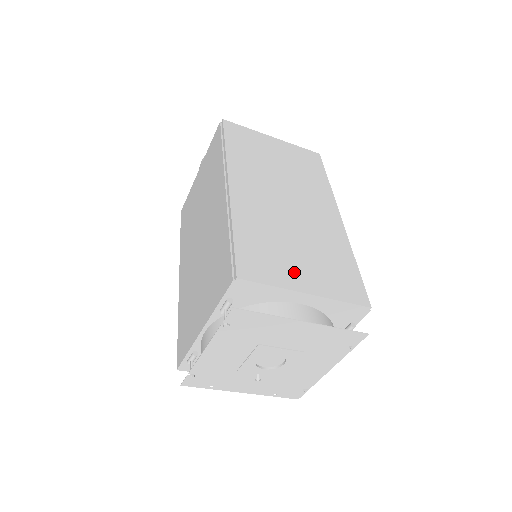
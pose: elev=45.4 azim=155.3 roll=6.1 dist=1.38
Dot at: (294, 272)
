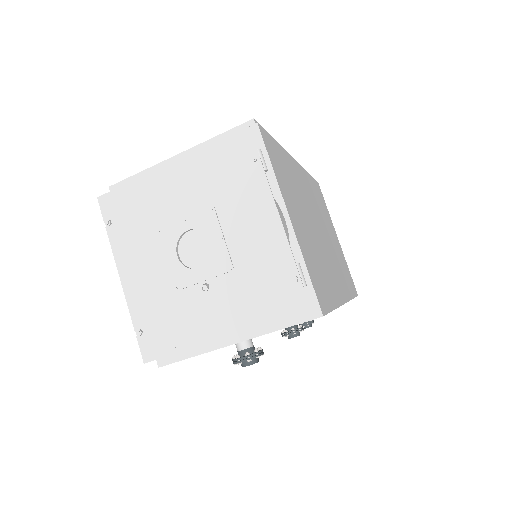
Dot at: occluded
